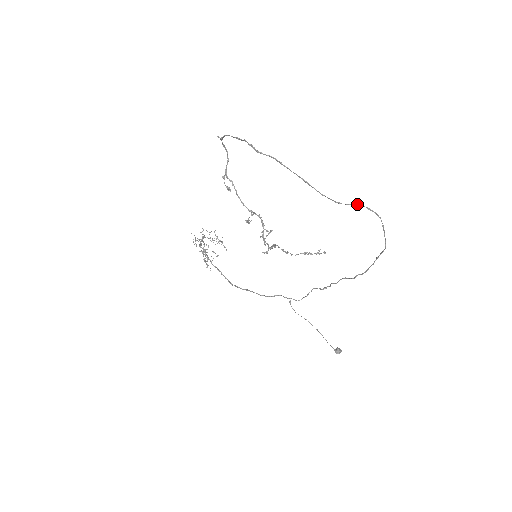
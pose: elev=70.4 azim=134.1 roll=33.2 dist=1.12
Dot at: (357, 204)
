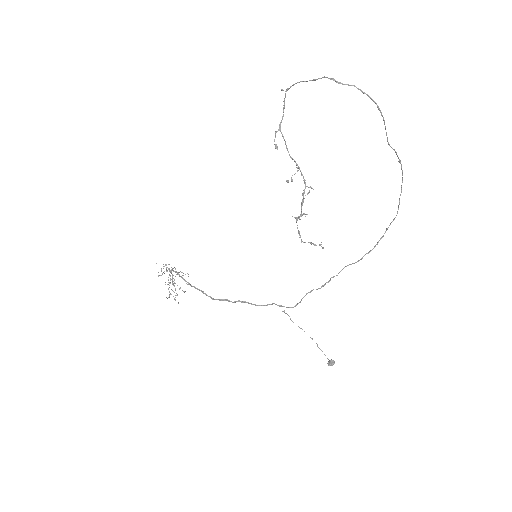
Dot at: occluded
